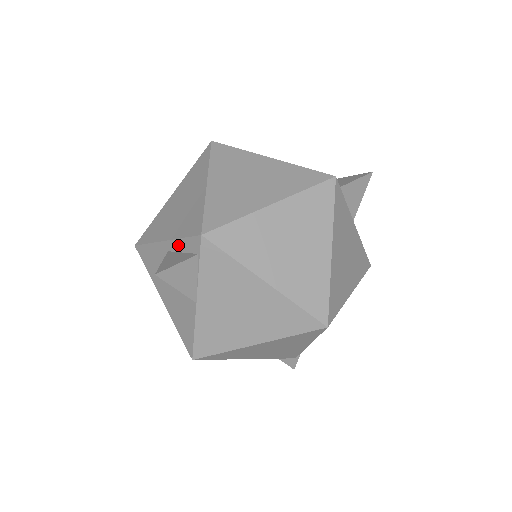
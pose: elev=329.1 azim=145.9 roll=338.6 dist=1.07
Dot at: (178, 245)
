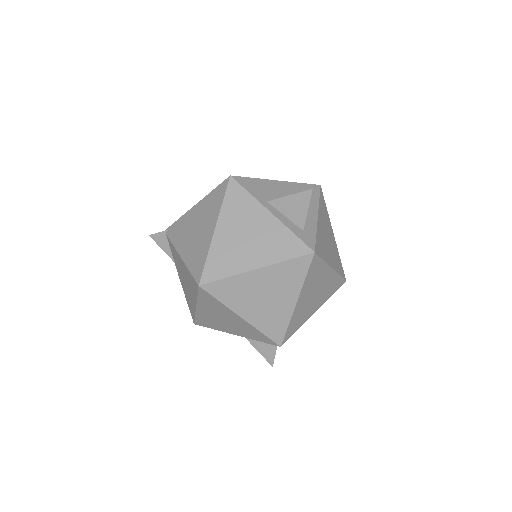
Dot at: (254, 339)
